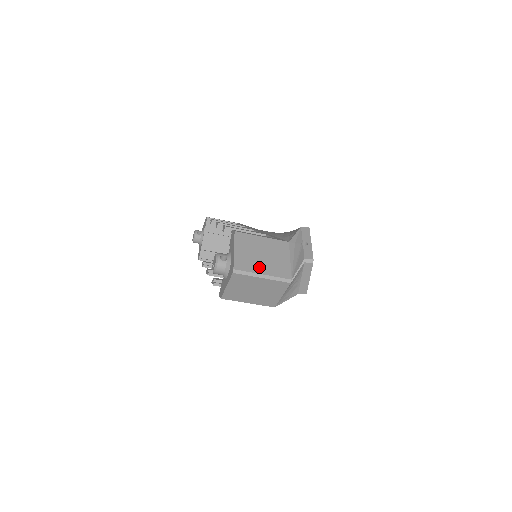
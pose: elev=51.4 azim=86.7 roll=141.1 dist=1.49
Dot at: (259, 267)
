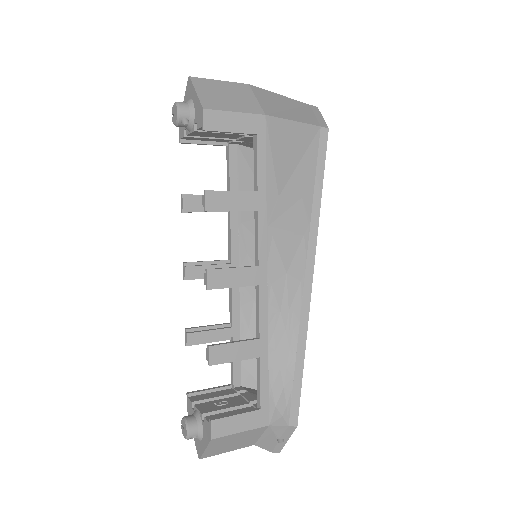
Dot at: (226, 450)
